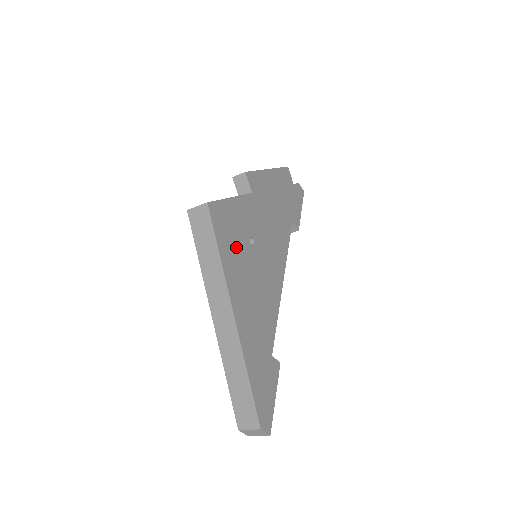
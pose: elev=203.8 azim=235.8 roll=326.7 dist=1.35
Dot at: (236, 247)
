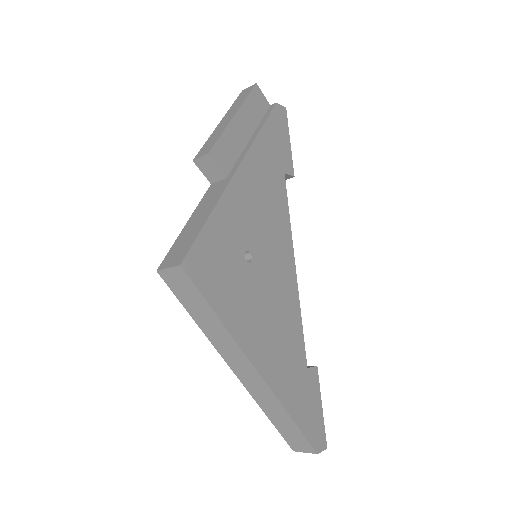
Dot at: (233, 286)
